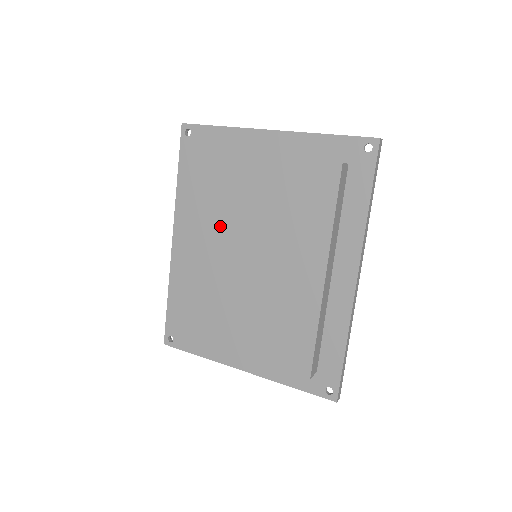
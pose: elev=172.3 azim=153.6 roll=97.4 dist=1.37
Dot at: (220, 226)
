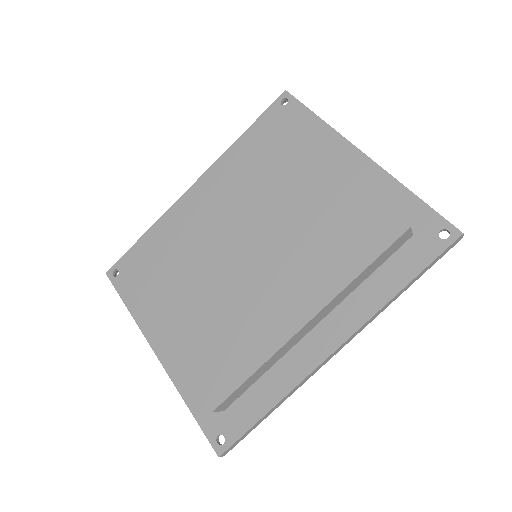
Dot at: (246, 202)
